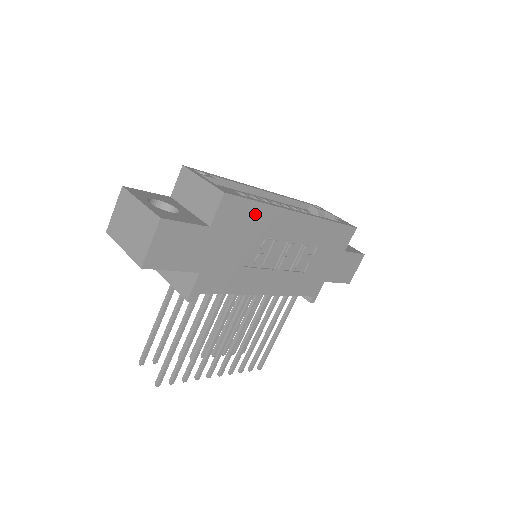
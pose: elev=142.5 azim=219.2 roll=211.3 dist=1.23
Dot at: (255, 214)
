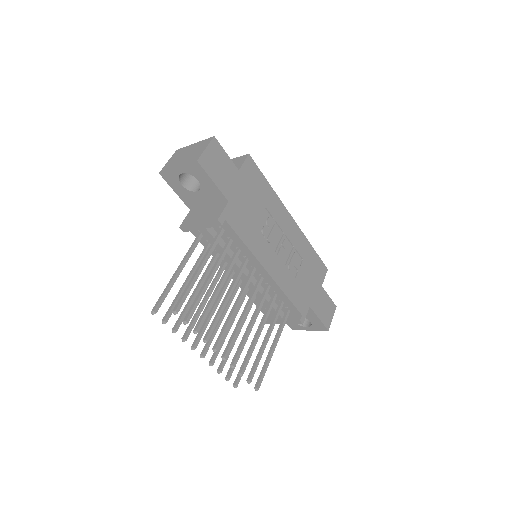
Dot at: (264, 188)
